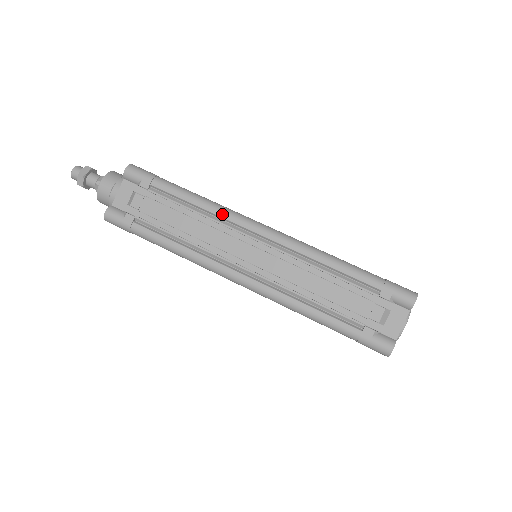
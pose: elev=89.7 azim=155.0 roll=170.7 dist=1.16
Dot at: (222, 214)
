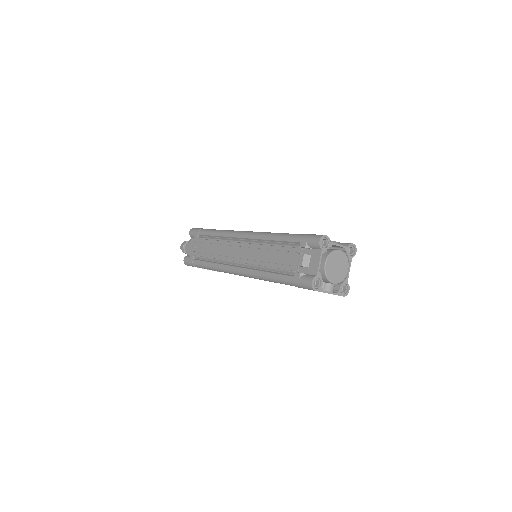
Dot at: (225, 235)
